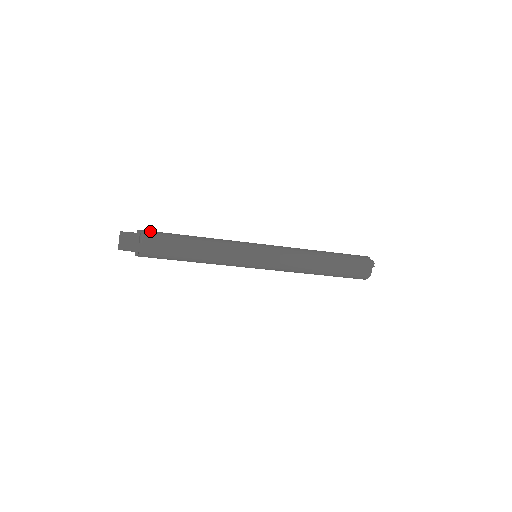
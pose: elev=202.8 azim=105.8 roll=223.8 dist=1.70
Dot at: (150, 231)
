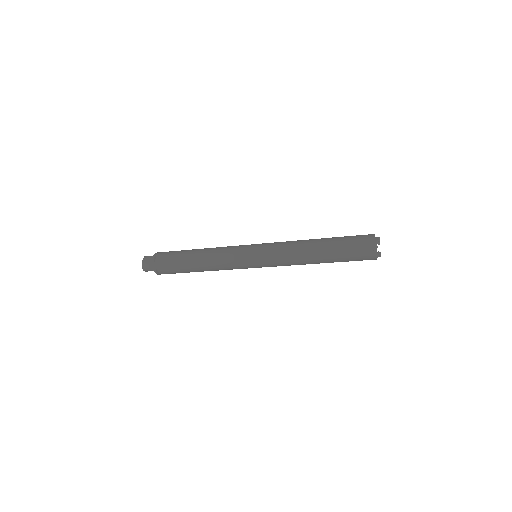
Dot at: (165, 252)
